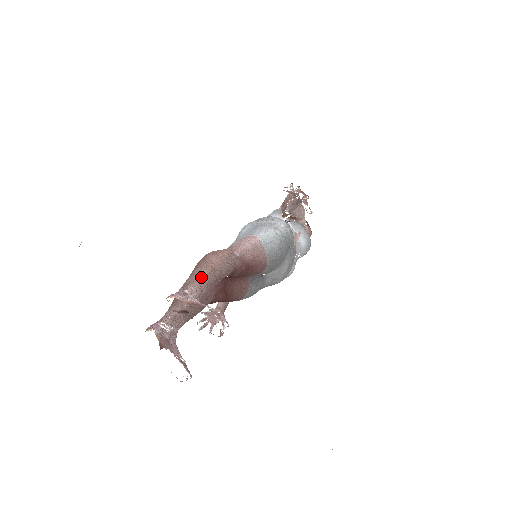
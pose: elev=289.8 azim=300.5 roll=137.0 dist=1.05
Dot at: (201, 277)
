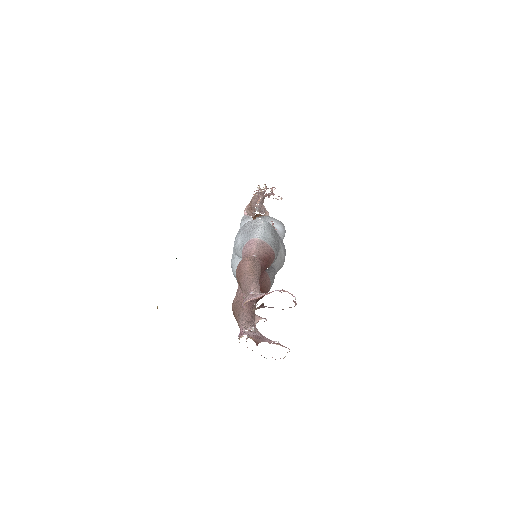
Dot at: (251, 280)
